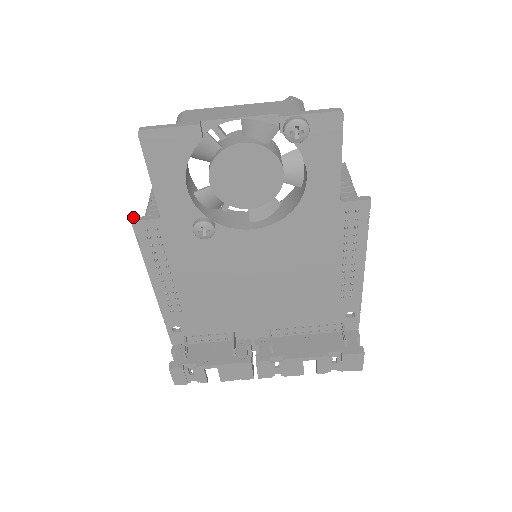
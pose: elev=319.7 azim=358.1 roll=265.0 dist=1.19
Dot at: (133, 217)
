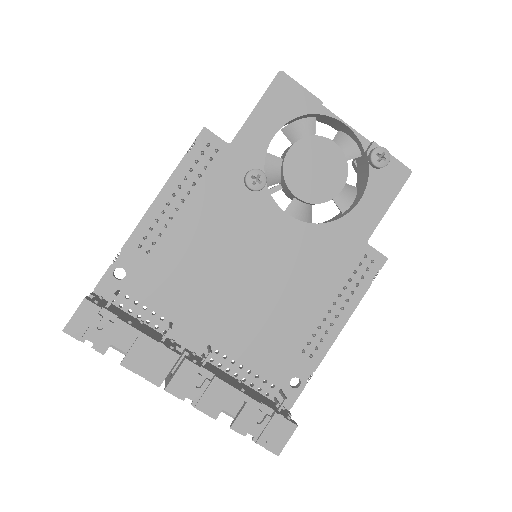
Dot at: (205, 128)
